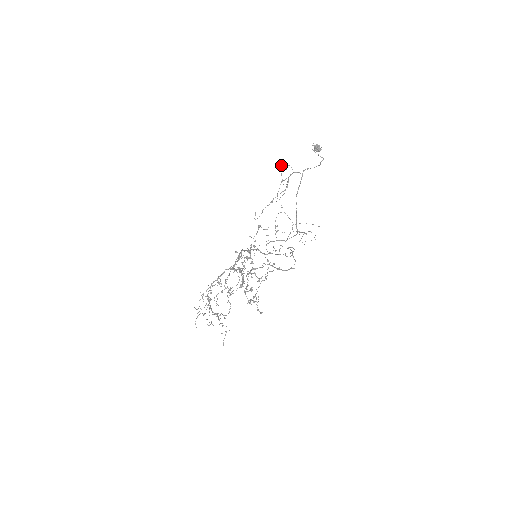
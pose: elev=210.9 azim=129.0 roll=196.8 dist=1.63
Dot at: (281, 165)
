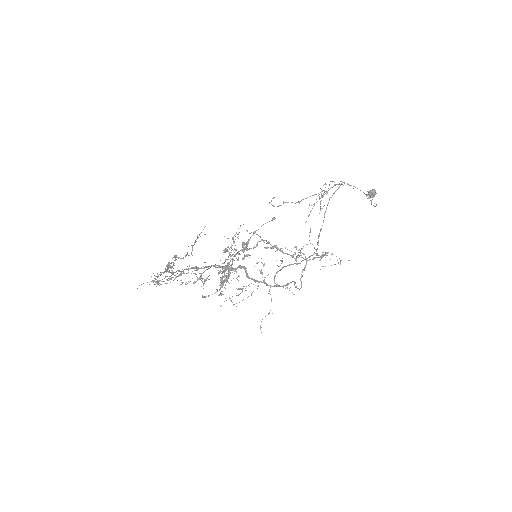
Dot at: (324, 184)
